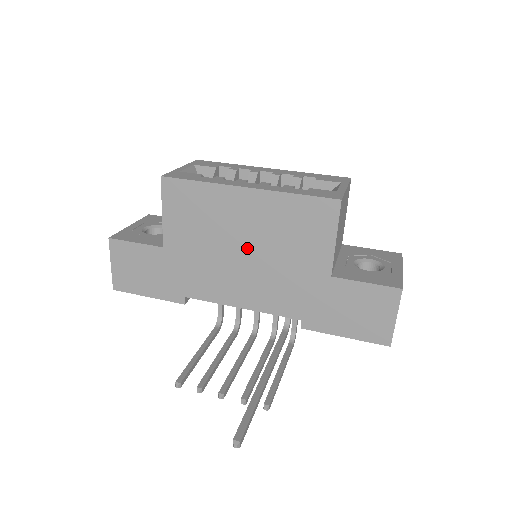
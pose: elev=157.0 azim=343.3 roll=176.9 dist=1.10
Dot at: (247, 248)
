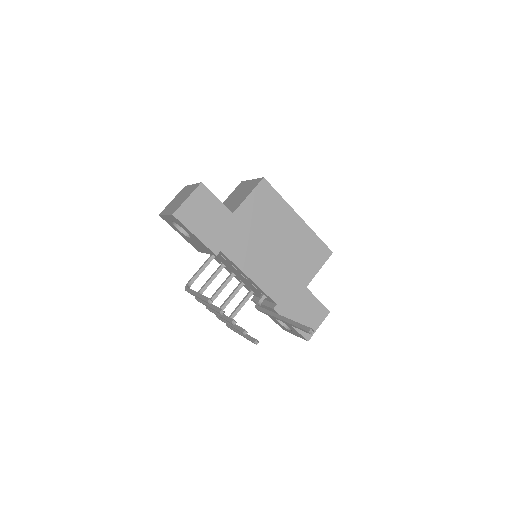
Dot at: (278, 246)
